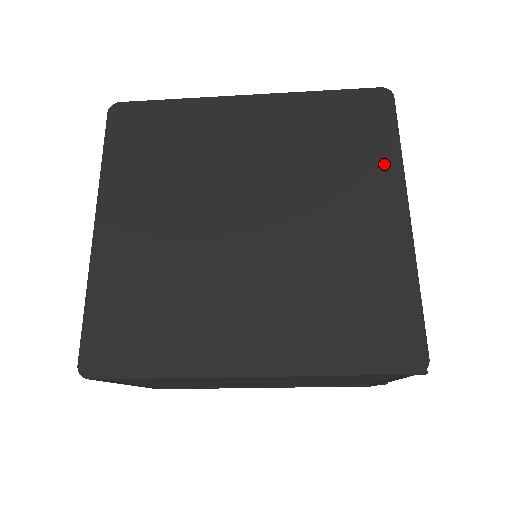
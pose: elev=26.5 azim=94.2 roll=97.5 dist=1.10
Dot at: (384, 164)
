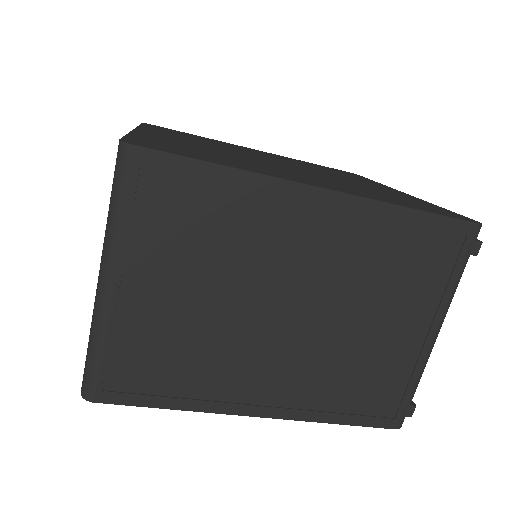
Dot at: (371, 181)
